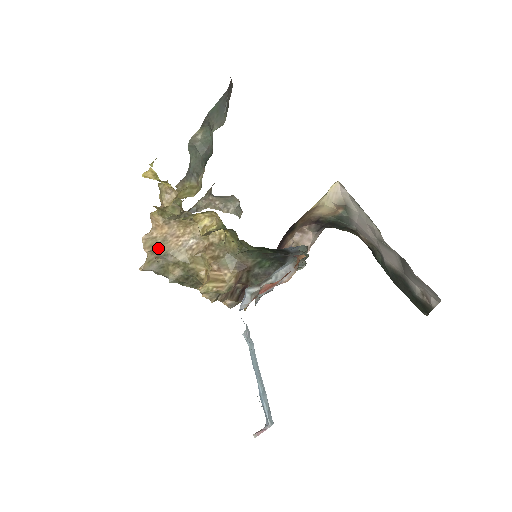
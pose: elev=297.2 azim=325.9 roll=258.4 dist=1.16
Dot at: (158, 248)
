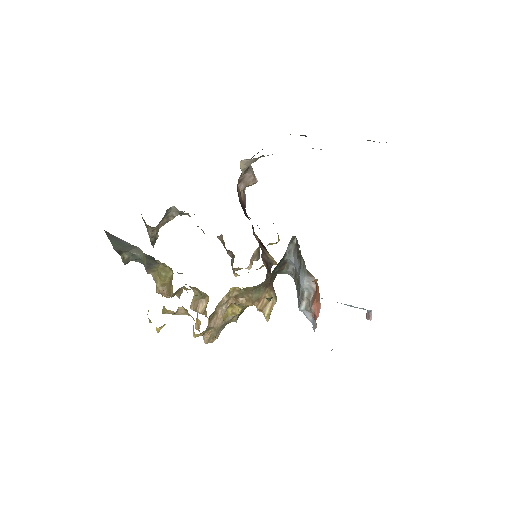
Dot at: (216, 333)
